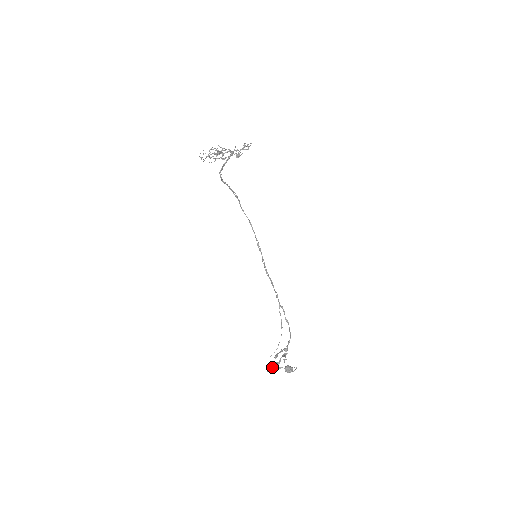
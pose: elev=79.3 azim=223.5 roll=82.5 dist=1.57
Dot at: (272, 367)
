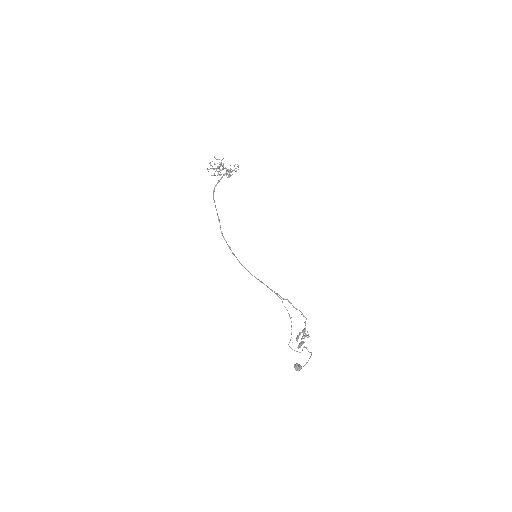
Dot at: occluded
